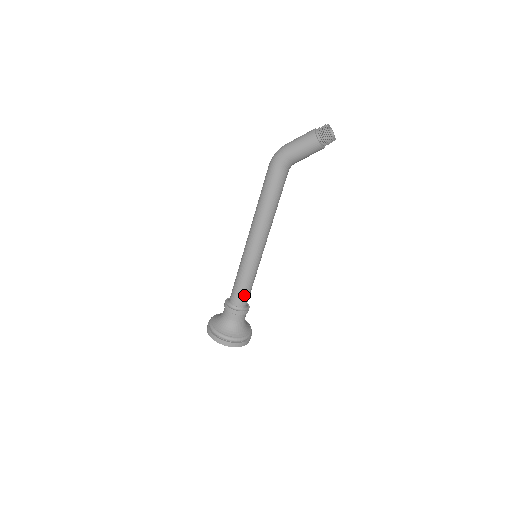
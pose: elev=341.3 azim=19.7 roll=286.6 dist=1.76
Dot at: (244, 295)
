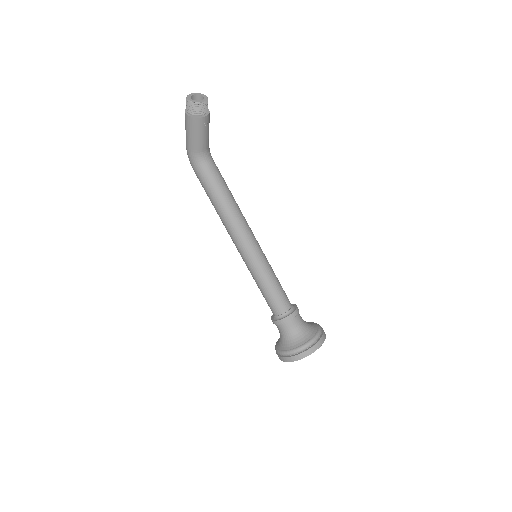
Dot at: (274, 301)
